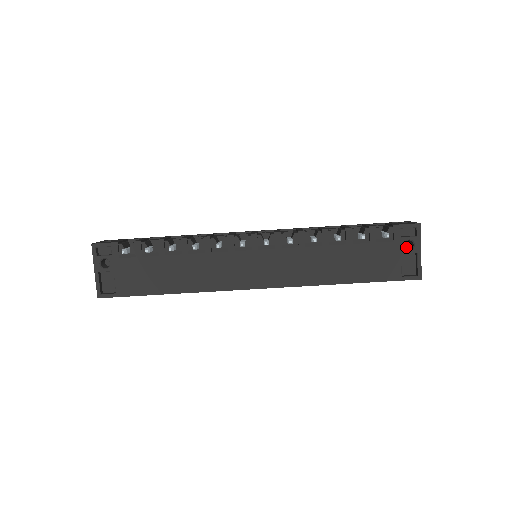
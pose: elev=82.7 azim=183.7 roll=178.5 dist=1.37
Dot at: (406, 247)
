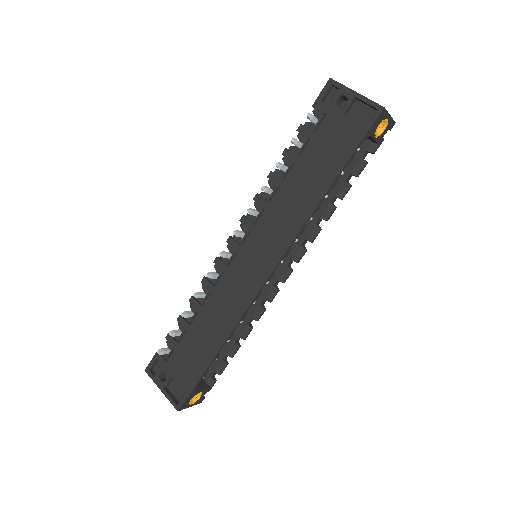
Dot at: occluded
